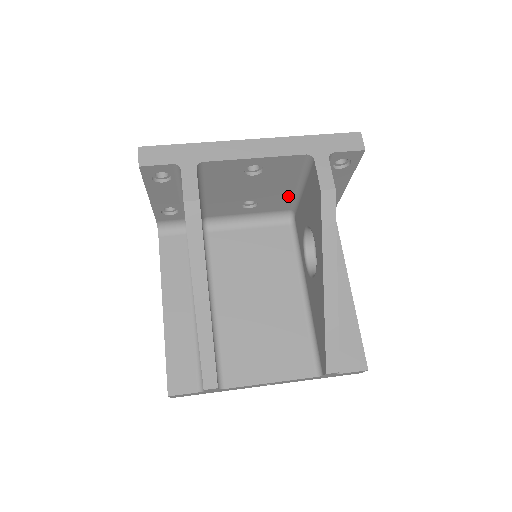
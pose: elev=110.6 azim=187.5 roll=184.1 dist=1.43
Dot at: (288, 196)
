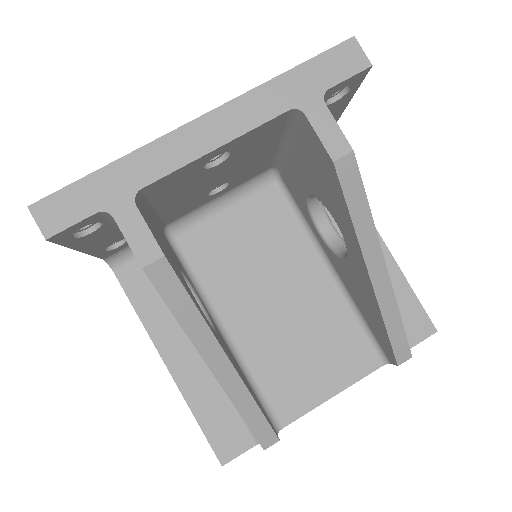
Dot at: (267, 158)
